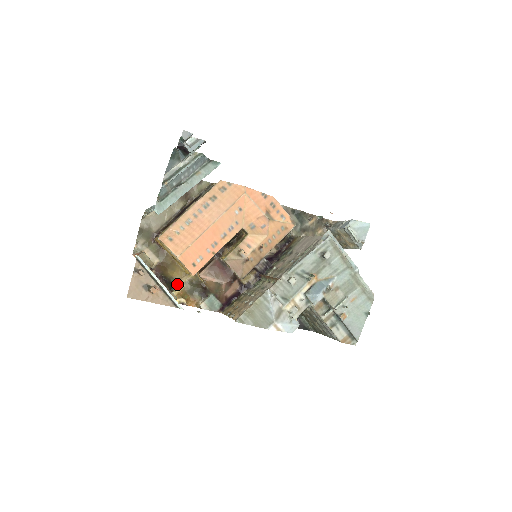
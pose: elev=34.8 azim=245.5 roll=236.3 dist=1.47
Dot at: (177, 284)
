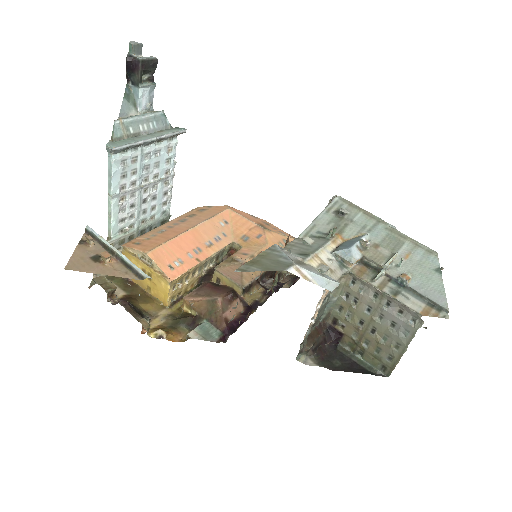
Dot at: (152, 319)
